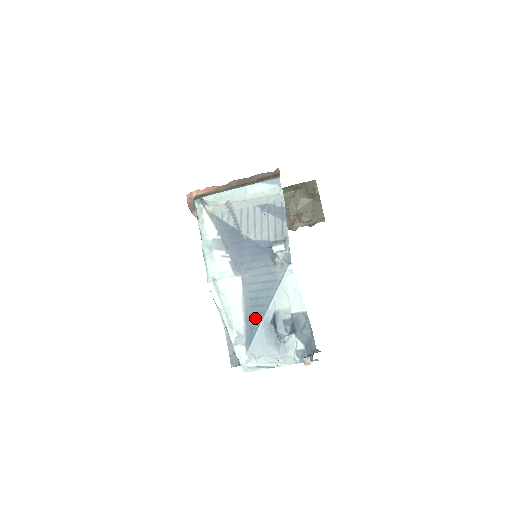
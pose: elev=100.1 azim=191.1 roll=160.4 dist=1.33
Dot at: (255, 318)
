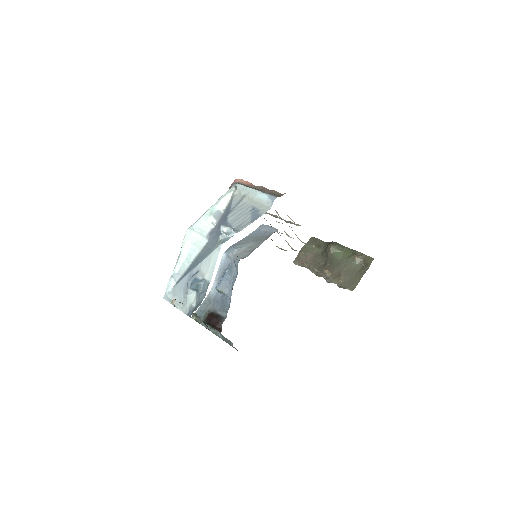
Dot at: (191, 268)
